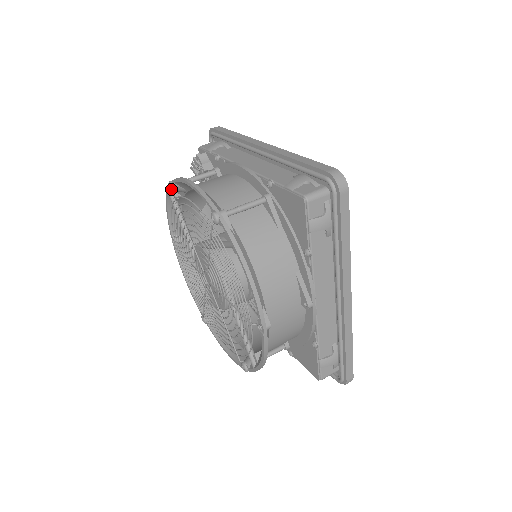
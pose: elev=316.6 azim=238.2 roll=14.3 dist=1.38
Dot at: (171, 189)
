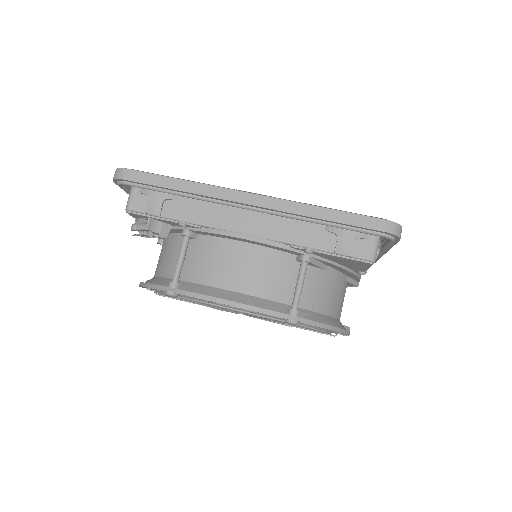
Dot at: occluded
